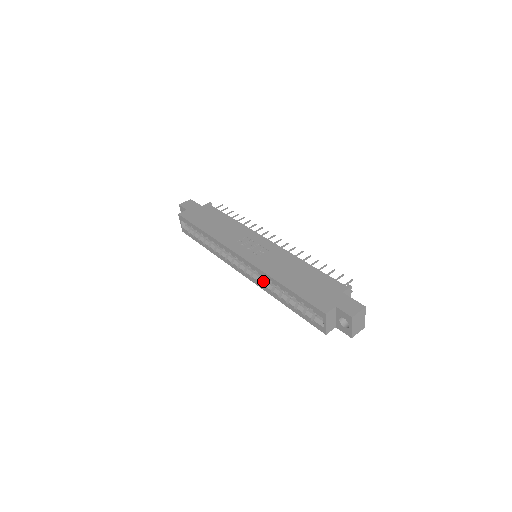
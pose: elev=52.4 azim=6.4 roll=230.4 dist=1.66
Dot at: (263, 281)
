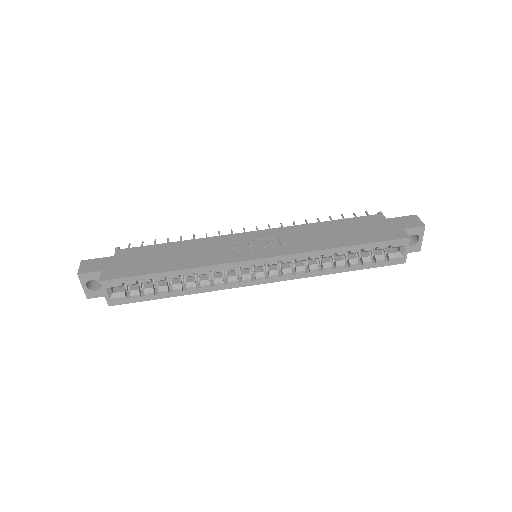
Dot at: (301, 267)
